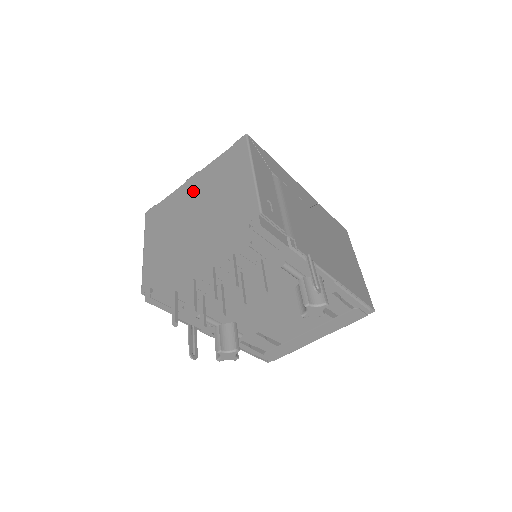
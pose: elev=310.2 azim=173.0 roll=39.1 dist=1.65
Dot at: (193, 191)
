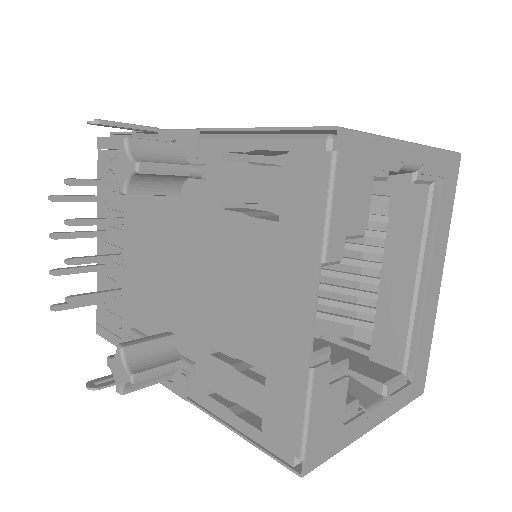
Dot at: occluded
